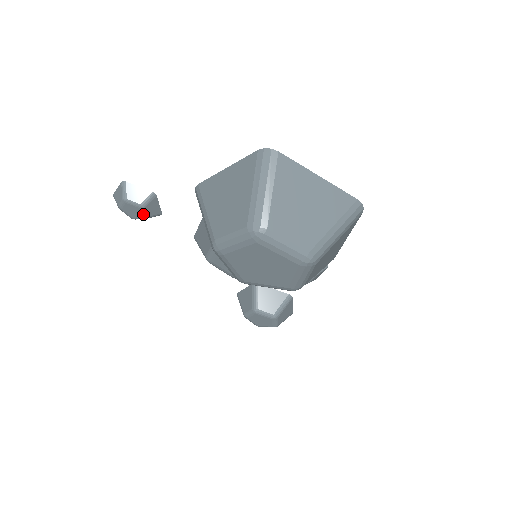
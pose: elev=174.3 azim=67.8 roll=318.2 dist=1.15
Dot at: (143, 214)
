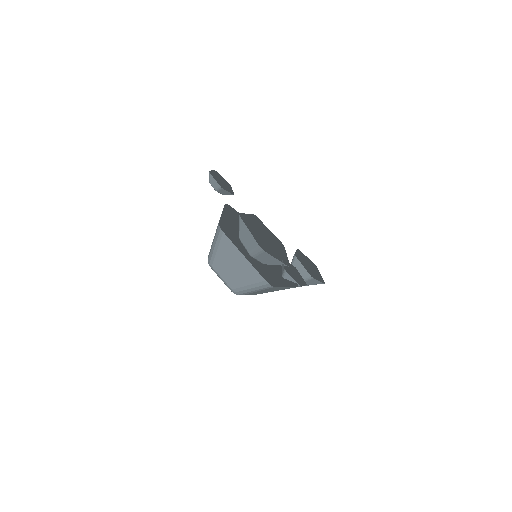
Dot at: (220, 193)
